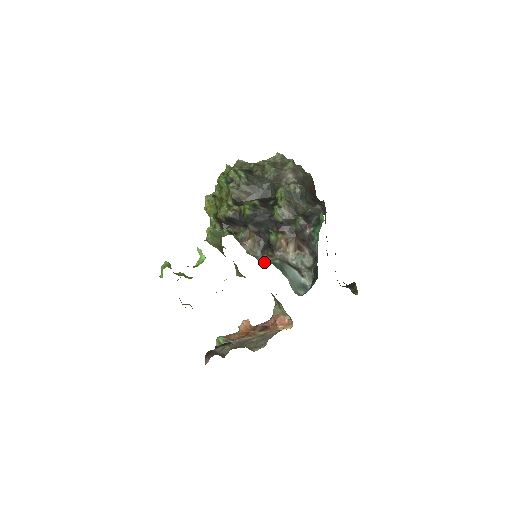
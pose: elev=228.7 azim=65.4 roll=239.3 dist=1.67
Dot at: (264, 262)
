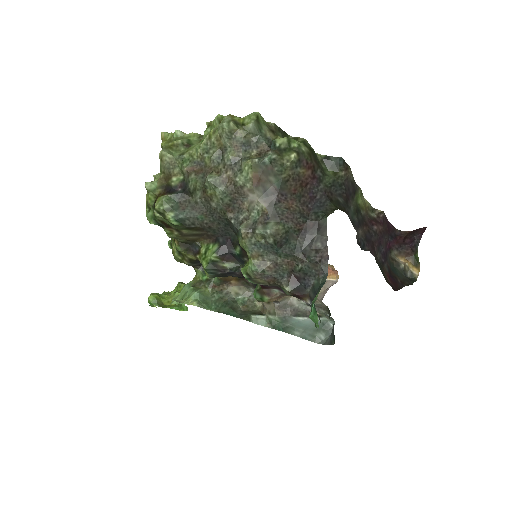
Dot at: (262, 304)
